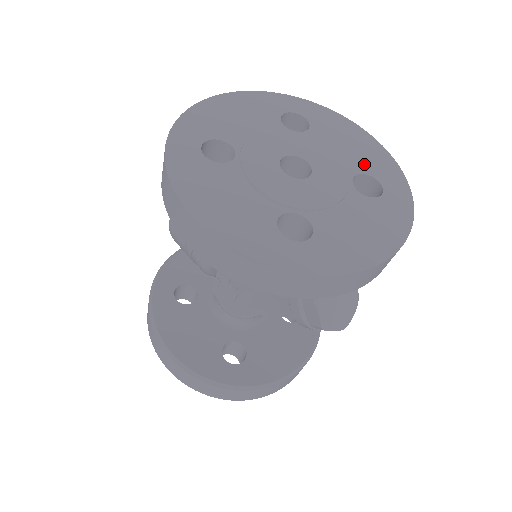
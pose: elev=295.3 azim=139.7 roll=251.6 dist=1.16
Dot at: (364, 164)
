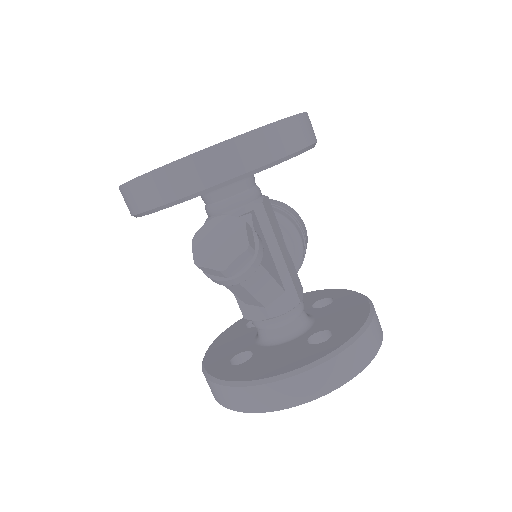
Dot at: occluded
